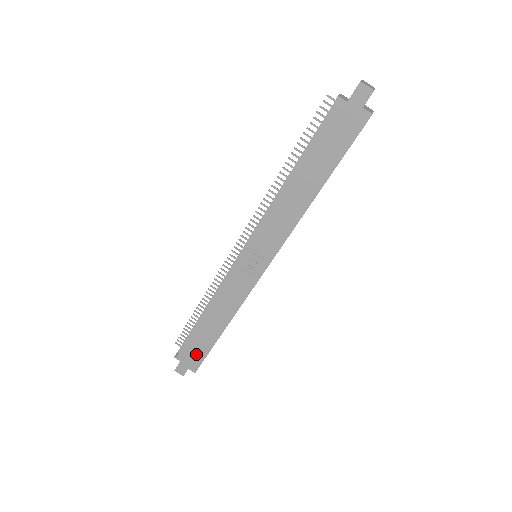
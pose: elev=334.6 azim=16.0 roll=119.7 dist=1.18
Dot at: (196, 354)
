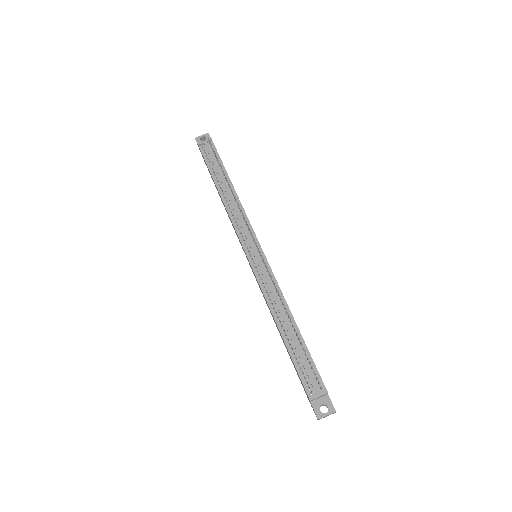
Dot at: occluded
